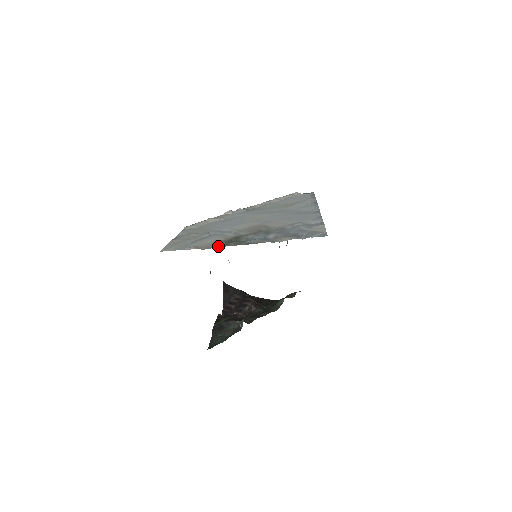
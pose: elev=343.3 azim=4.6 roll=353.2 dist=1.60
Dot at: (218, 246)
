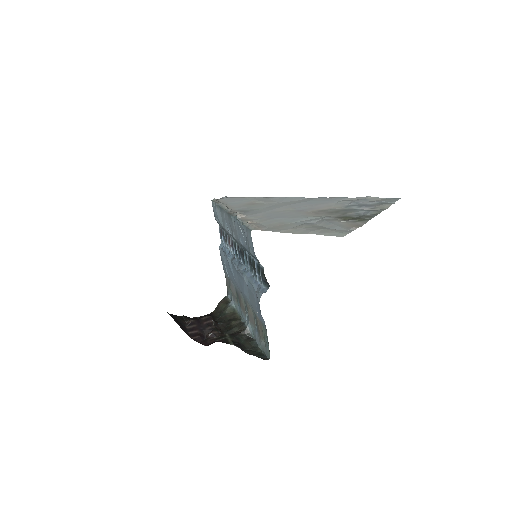
Dot at: (364, 222)
